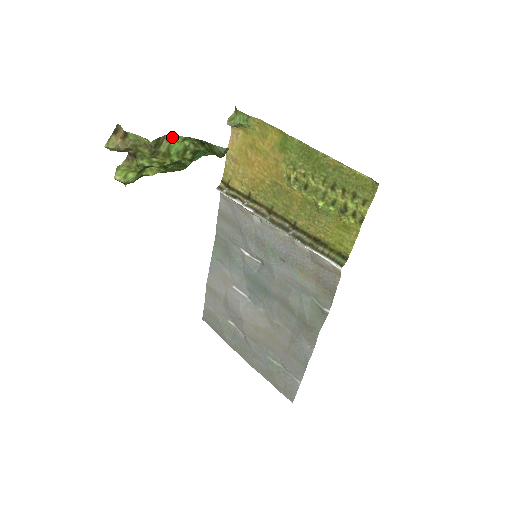
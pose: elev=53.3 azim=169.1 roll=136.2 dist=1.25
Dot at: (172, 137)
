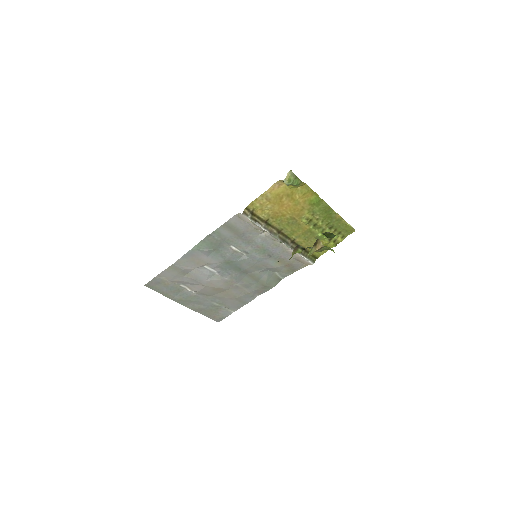
Dot at: occluded
